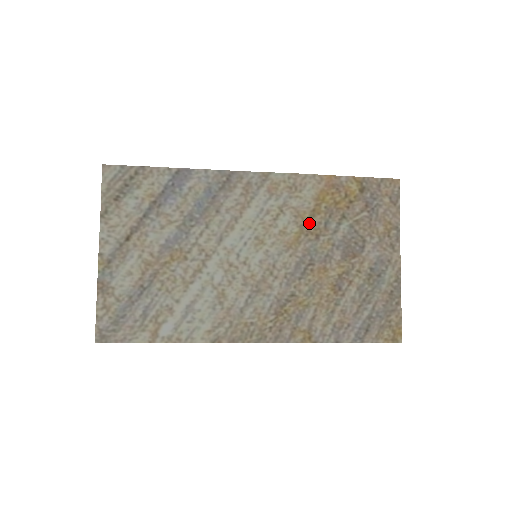
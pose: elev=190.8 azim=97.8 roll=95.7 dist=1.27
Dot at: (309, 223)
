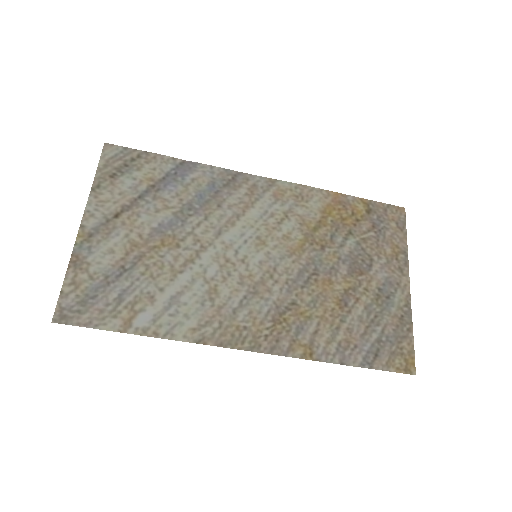
Dot at: (314, 233)
